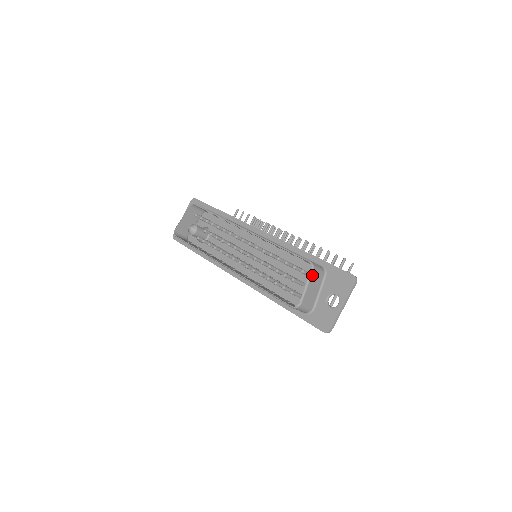
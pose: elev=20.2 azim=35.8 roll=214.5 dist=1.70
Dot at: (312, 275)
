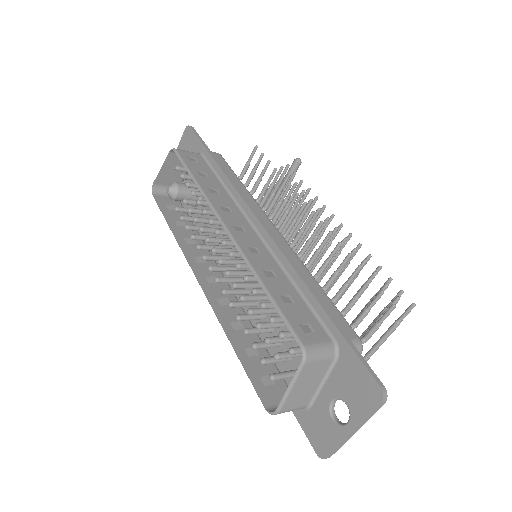
Dot at: (302, 371)
